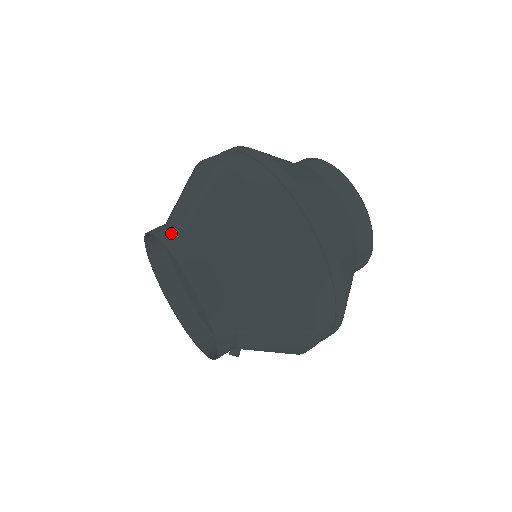
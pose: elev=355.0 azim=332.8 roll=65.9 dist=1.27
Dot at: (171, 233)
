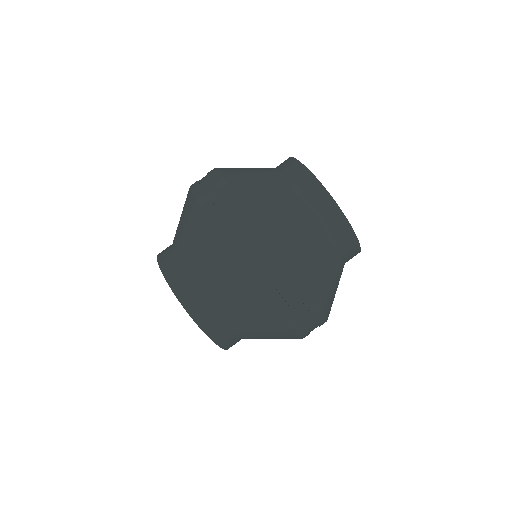
Dot at: (172, 269)
